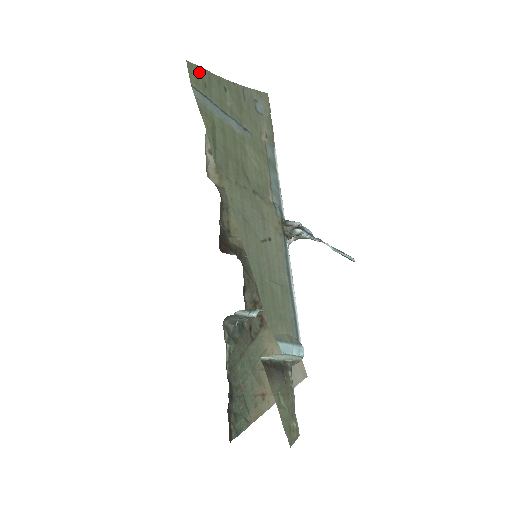
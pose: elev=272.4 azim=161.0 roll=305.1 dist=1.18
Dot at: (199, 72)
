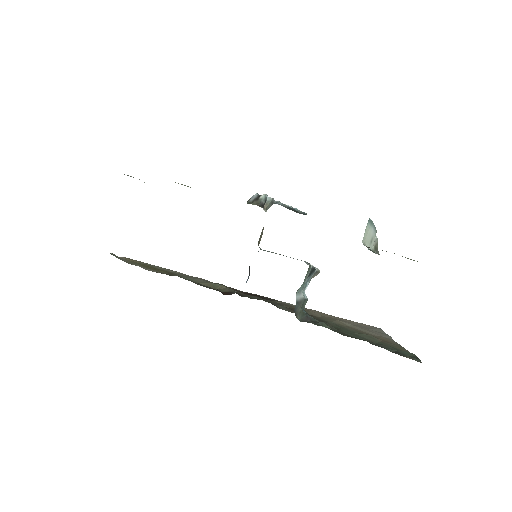
Dot at: occluded
